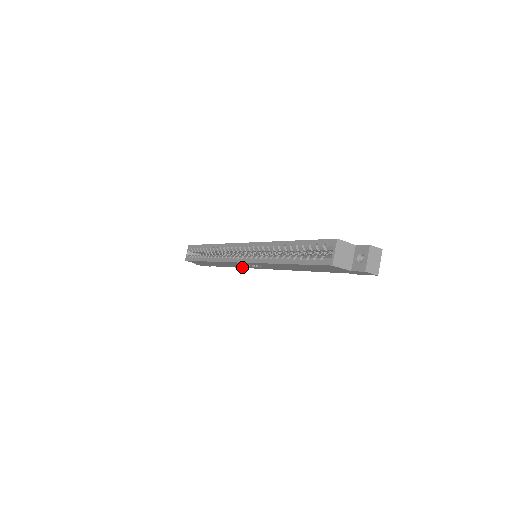
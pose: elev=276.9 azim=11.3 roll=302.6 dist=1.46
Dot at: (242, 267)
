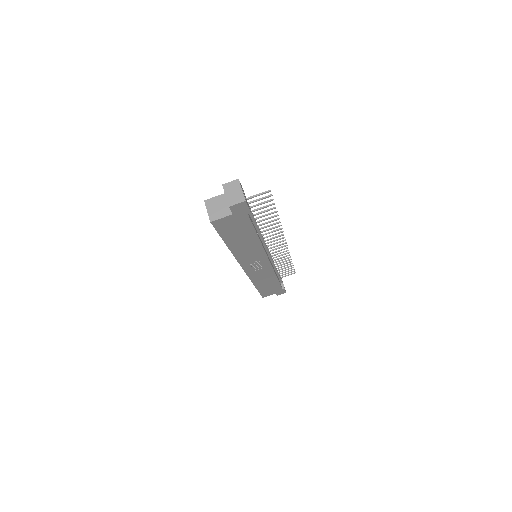
Dot at: (272, 272)
